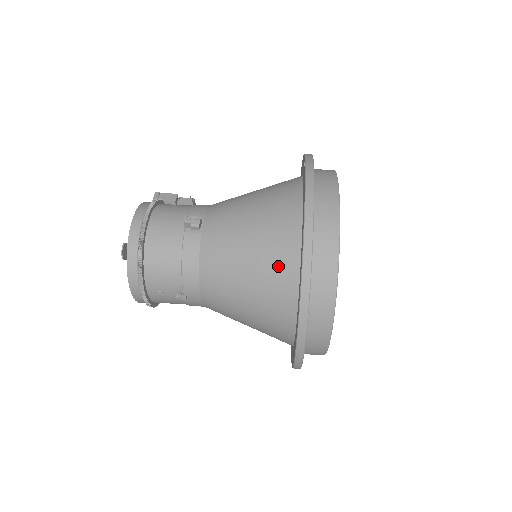
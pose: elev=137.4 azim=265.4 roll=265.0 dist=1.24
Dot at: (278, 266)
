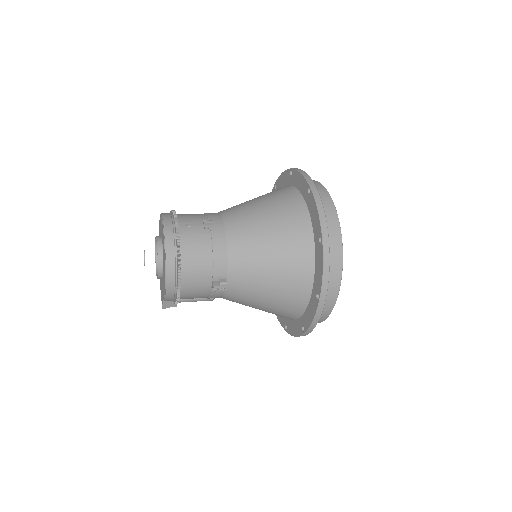
Dot at: occluded
